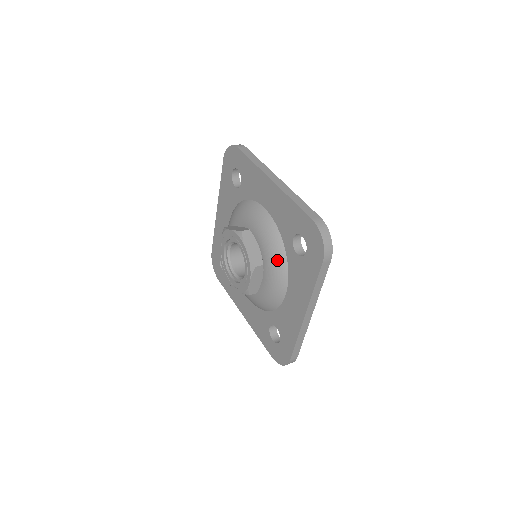
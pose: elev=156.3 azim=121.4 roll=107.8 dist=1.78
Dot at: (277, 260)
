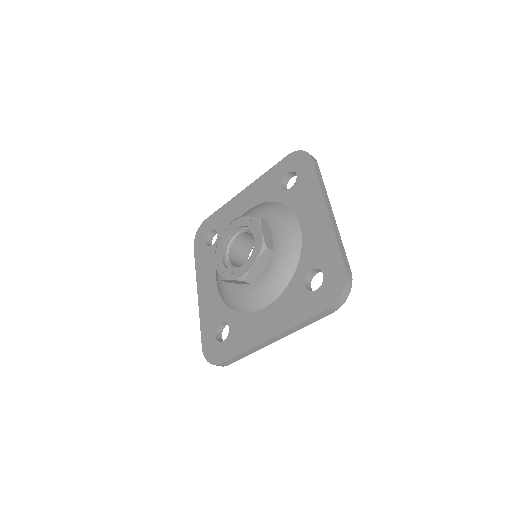
Dot at: (277, 209)
